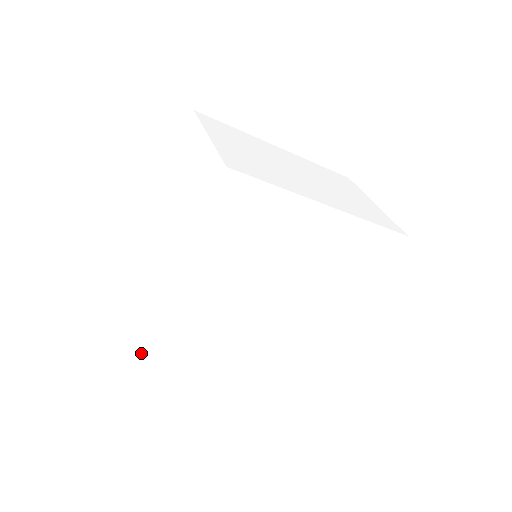
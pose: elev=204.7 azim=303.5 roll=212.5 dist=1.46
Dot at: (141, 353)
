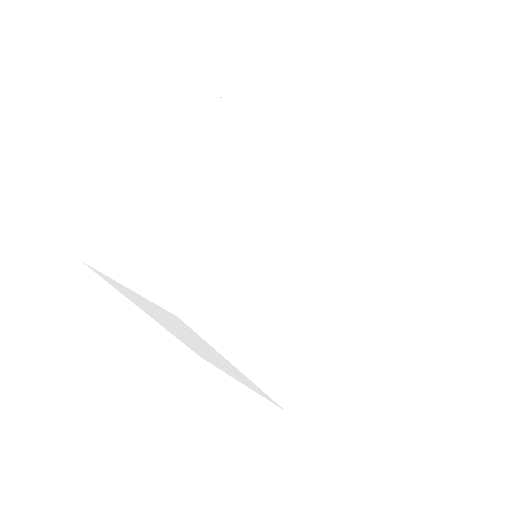
Dot at: (188, 315)
